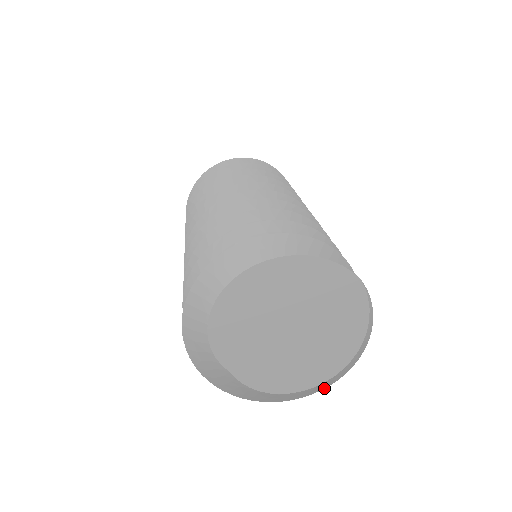
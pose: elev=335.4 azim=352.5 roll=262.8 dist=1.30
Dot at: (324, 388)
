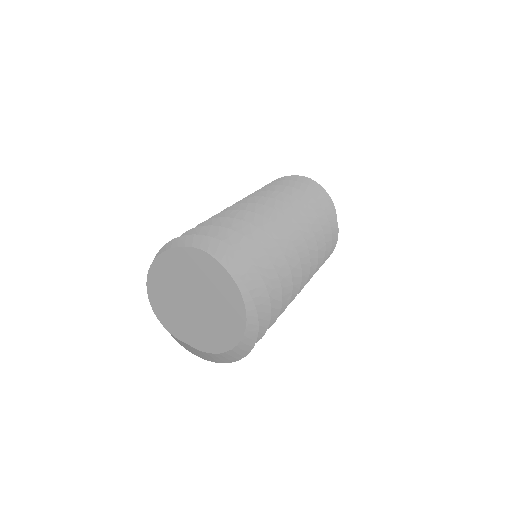
Dot at: (256, 340)
